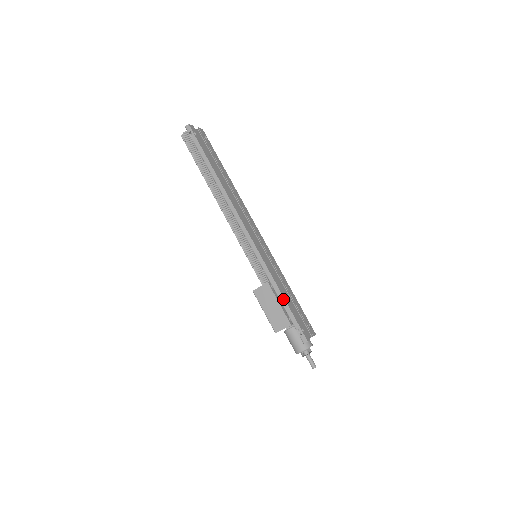
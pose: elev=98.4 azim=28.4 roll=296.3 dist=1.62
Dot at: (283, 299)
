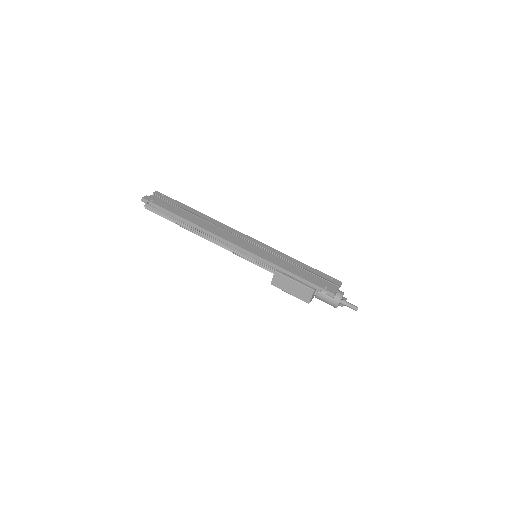
Dot at: (294, 276)
